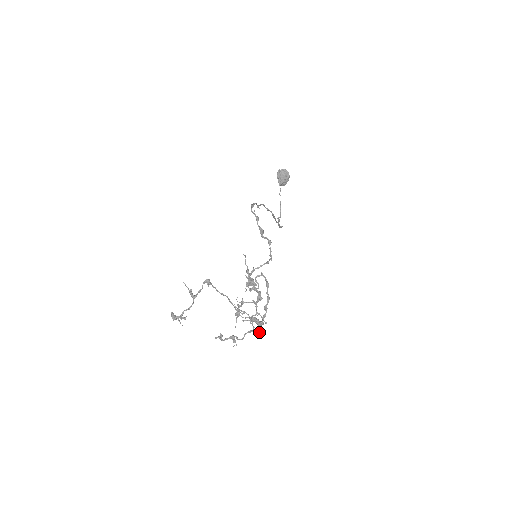
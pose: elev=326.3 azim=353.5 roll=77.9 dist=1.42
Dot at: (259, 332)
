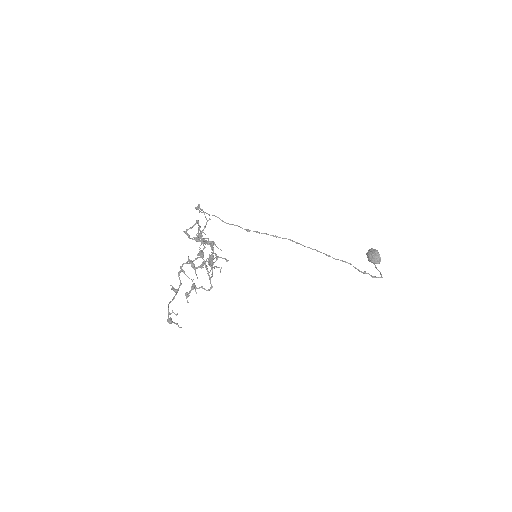
Dot at: (200, 255)
